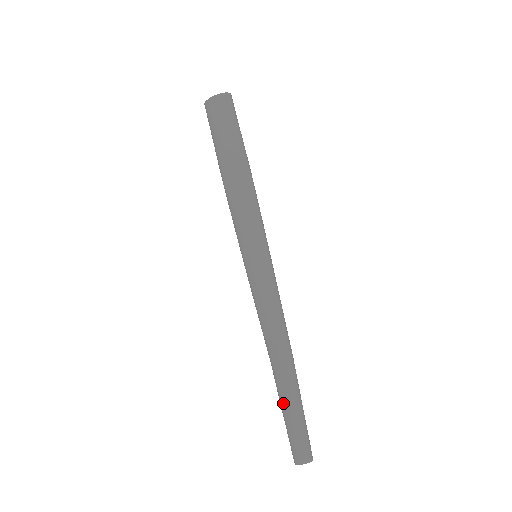
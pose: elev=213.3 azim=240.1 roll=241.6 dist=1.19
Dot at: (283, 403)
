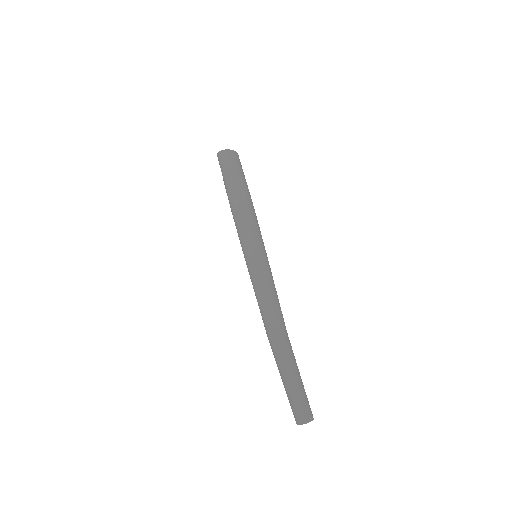
Dot at: (289, 365)
